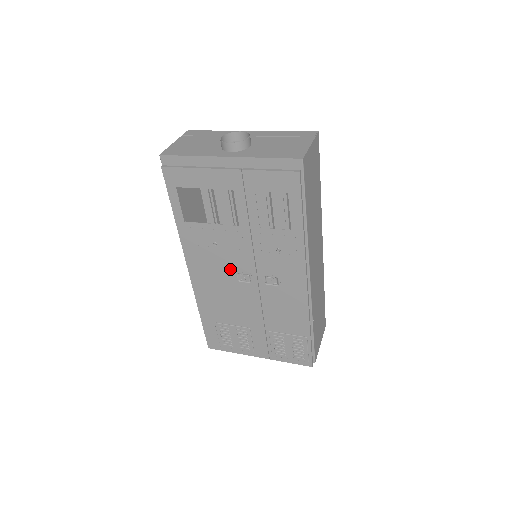
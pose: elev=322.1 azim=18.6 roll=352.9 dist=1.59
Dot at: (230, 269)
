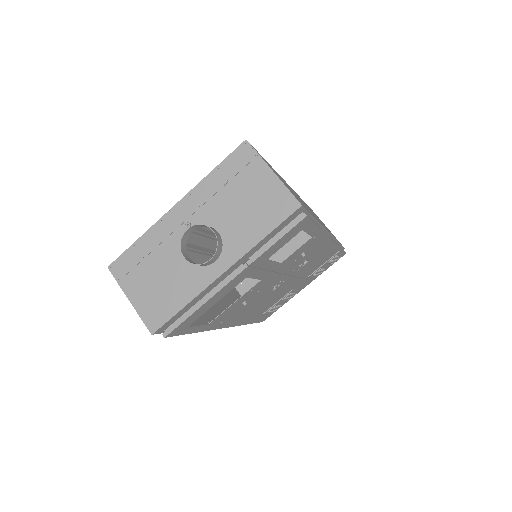
Dot at: (263, 295)
